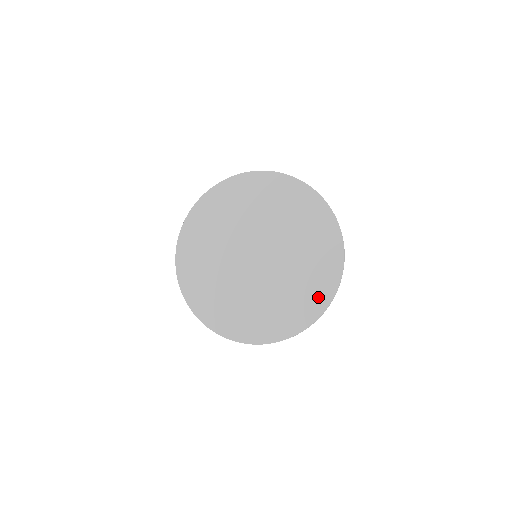
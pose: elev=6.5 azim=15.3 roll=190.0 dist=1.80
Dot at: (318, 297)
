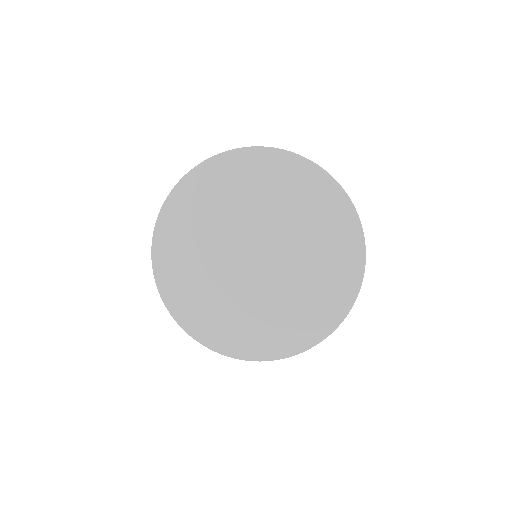
Dot at: (327, 314)
